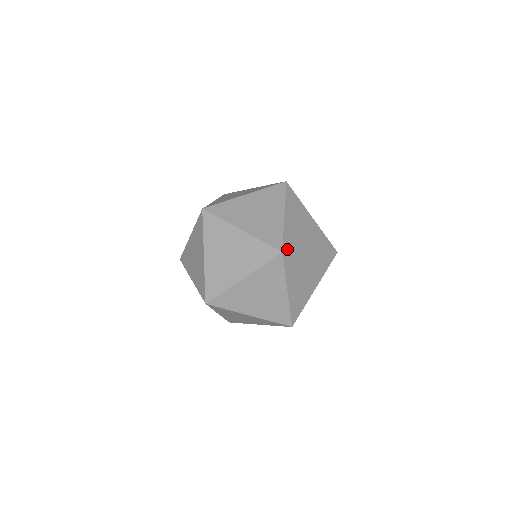
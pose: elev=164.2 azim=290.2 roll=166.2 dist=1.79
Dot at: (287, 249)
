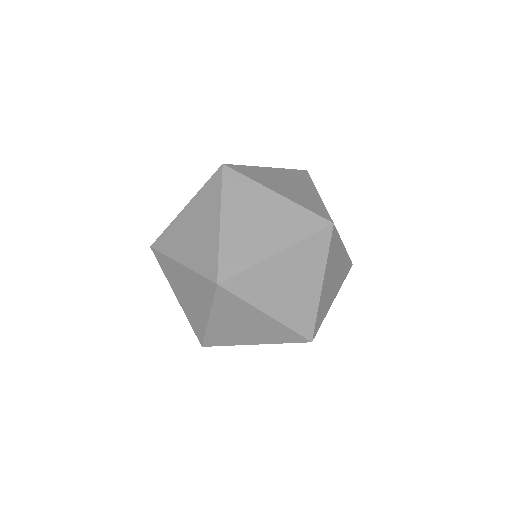
Dot at: (234, 168)
